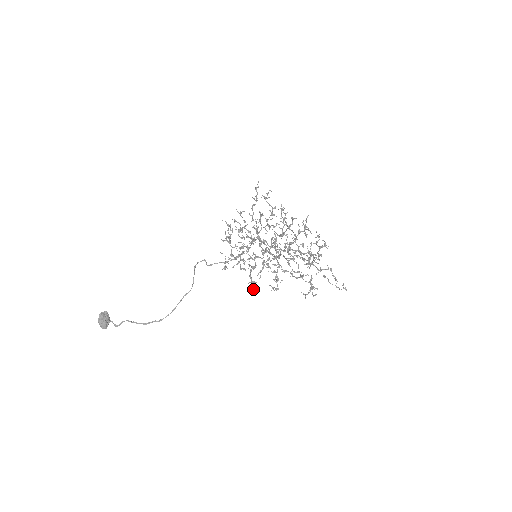
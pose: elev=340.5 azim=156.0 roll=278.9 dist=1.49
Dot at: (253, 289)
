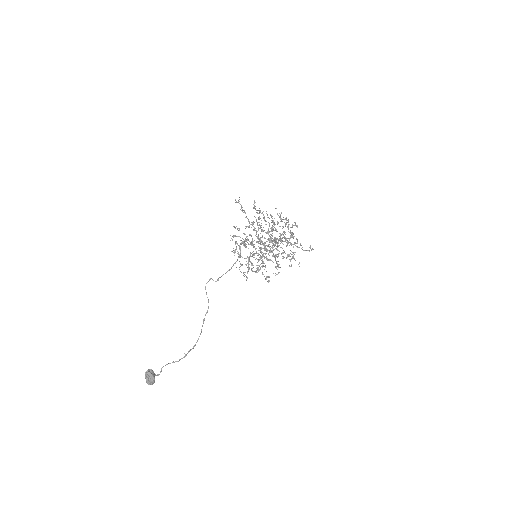
Dot at: occluded
